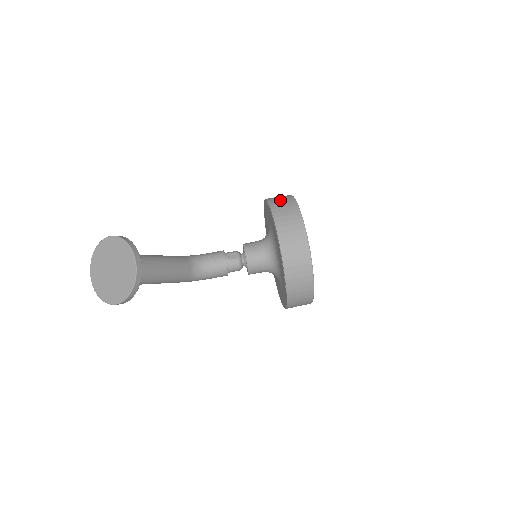
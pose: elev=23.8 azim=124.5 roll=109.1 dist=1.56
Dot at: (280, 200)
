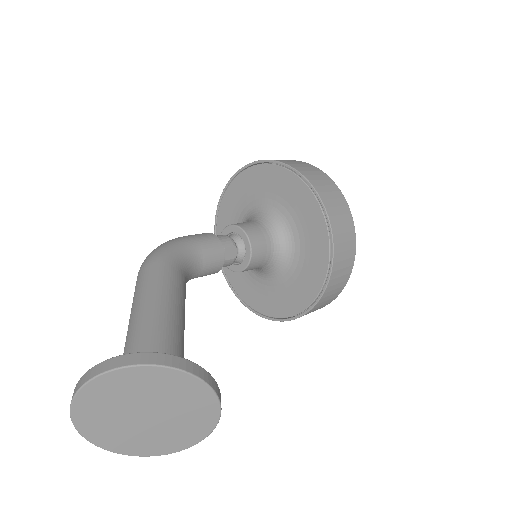
Dot at: (338, 211)
